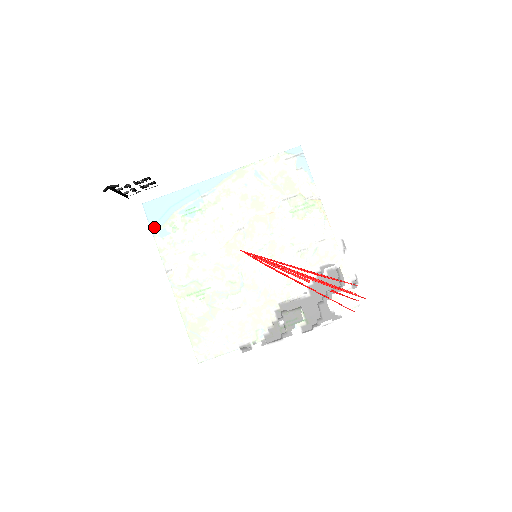
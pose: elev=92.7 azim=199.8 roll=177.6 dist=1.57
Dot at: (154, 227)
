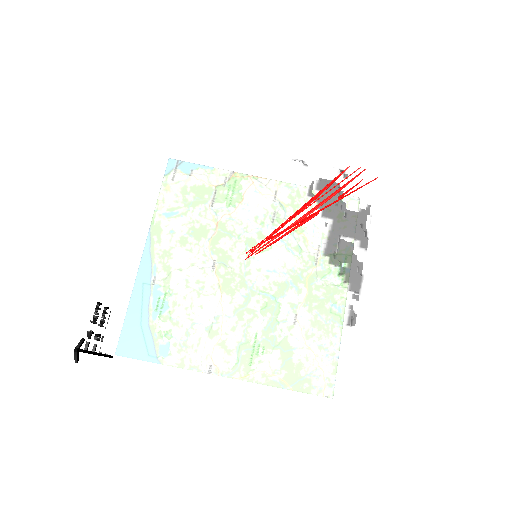
Dot at: (155, 342)
